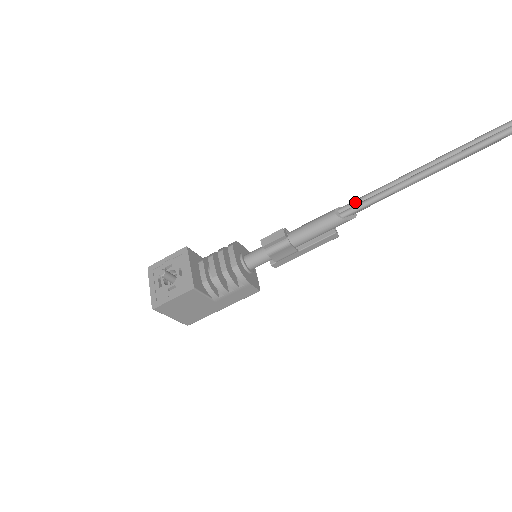
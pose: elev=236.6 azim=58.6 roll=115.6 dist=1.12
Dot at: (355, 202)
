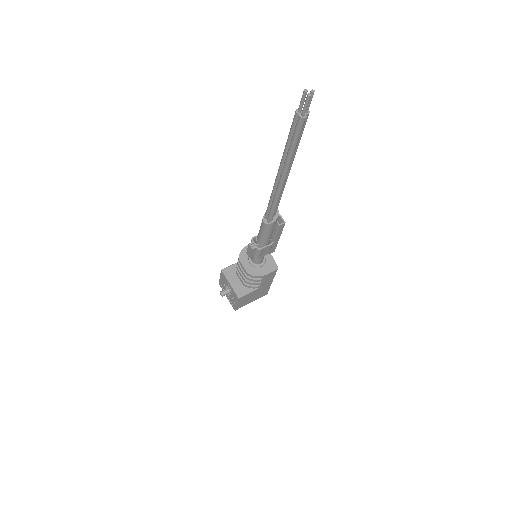
Dot at: (267, 210)
